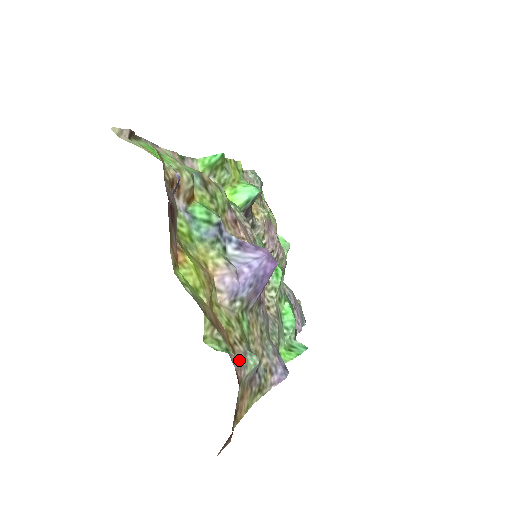
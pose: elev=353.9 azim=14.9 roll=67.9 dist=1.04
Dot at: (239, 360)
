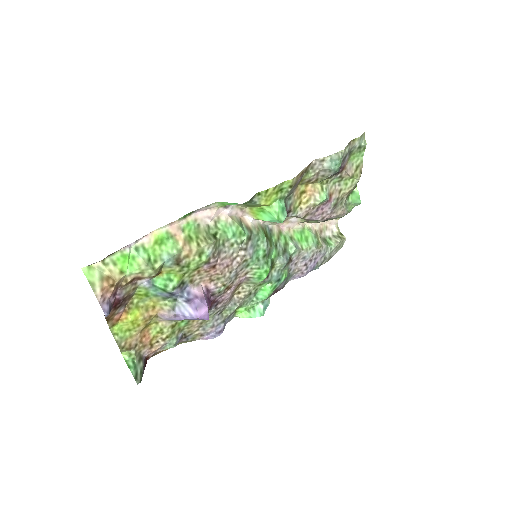
Dot at: (154, 351)
